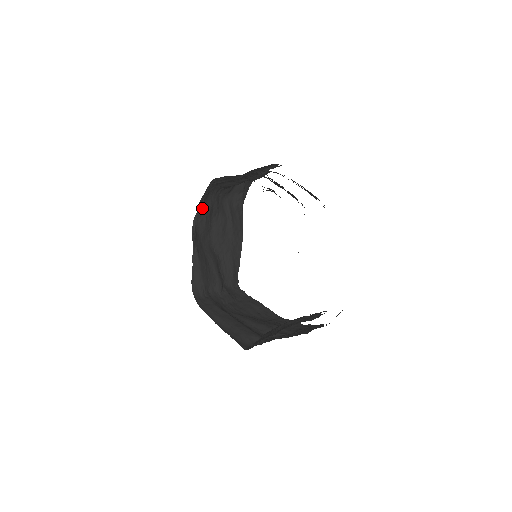
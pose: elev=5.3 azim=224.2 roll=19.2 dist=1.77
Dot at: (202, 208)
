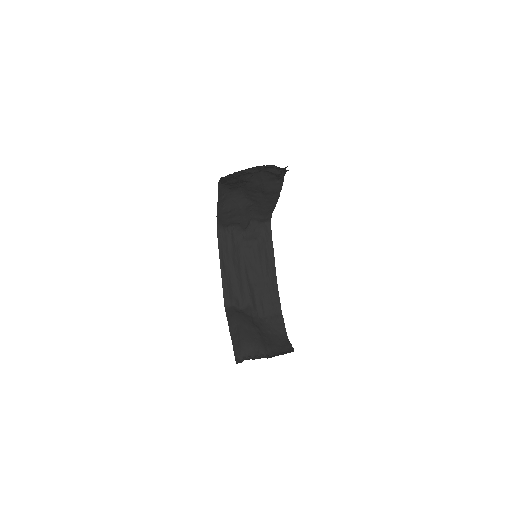
Dot at: occluded
